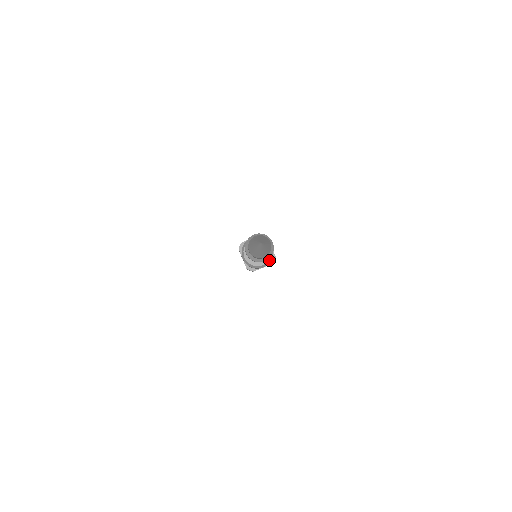
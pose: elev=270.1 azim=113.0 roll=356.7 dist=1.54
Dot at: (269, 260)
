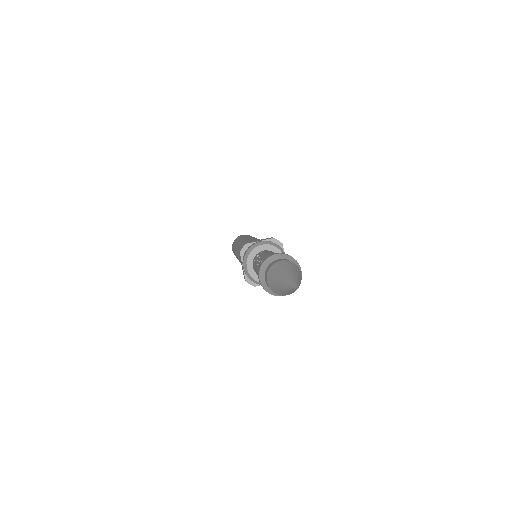
Dot at: occluded
